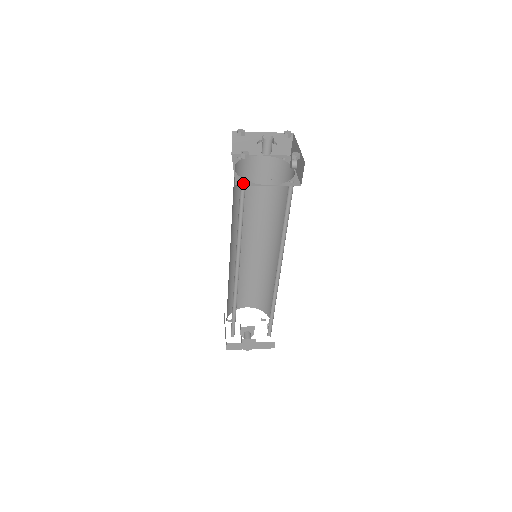
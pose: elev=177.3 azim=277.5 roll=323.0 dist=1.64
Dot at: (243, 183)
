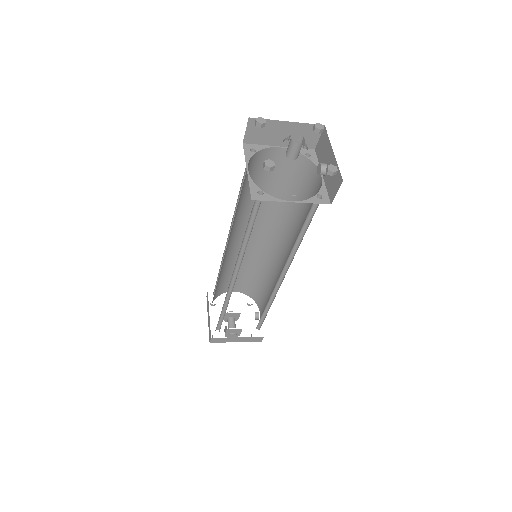
Dot at: (261, 197)
